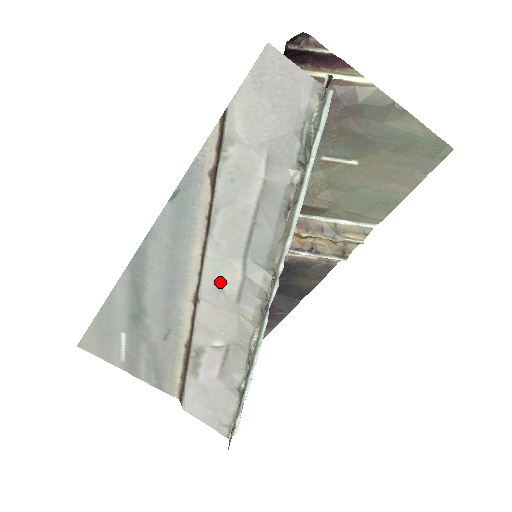
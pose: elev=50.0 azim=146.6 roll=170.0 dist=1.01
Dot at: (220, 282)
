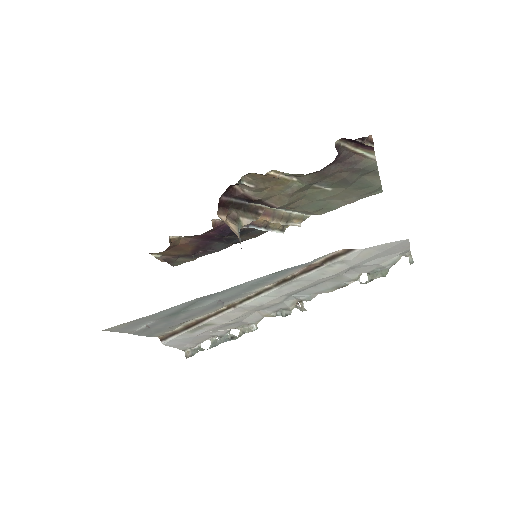
Dot at: (264, 304)
